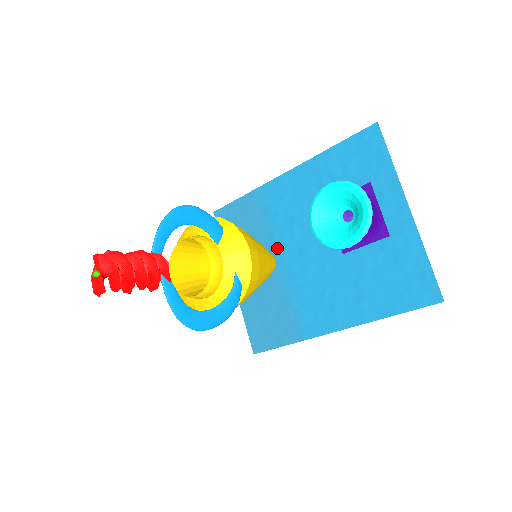
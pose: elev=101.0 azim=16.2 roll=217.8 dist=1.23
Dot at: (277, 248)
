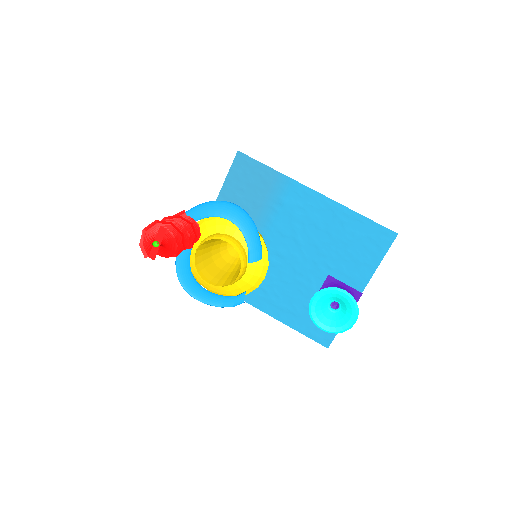
Dot at: (264, 229)
